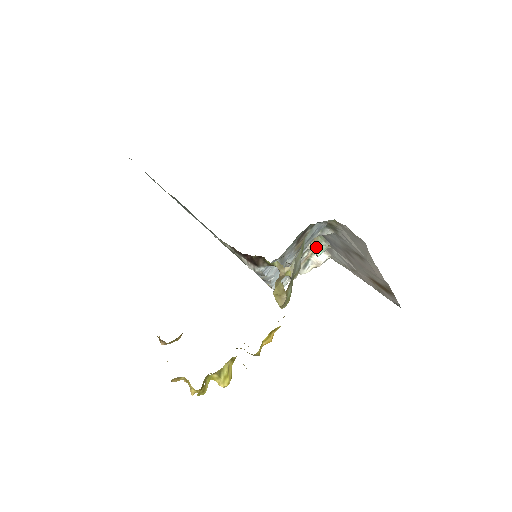
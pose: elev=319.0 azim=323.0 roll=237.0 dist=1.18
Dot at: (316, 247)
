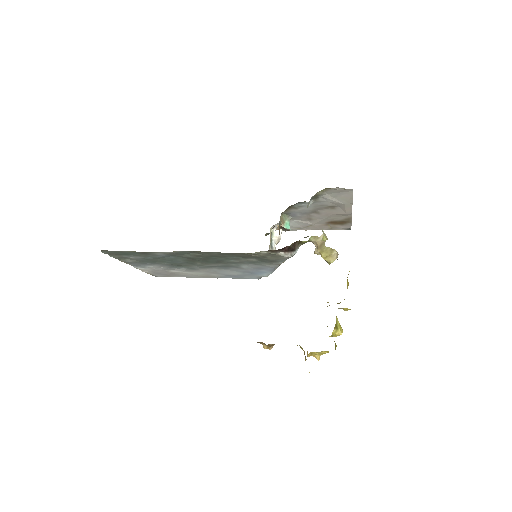
Dot at: (285, 225)
